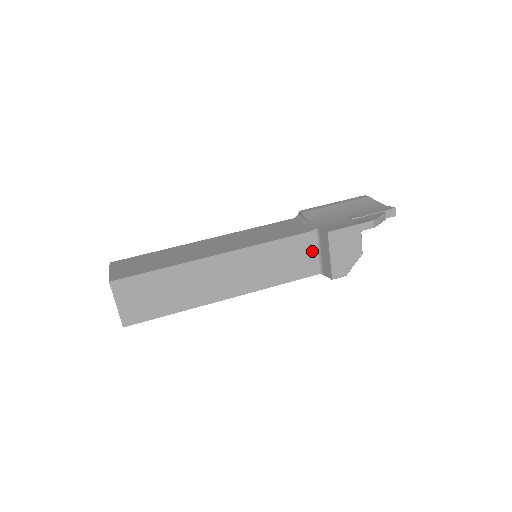
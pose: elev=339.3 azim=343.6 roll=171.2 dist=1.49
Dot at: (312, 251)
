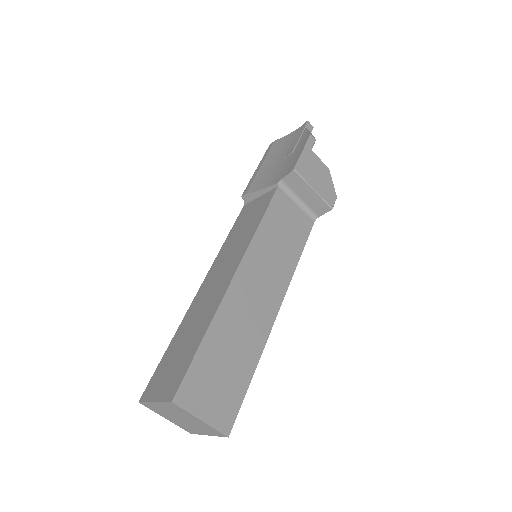
Dot at: (293, 205)
